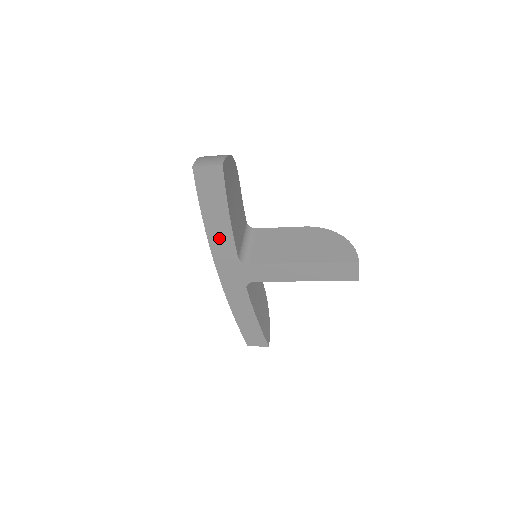
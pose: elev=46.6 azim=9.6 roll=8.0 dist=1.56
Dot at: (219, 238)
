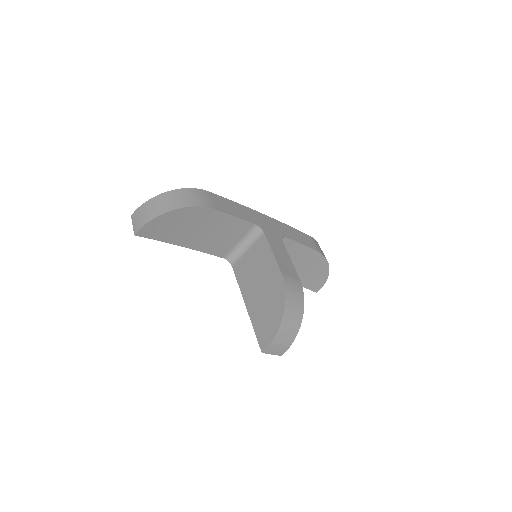
Dot at: occluded
